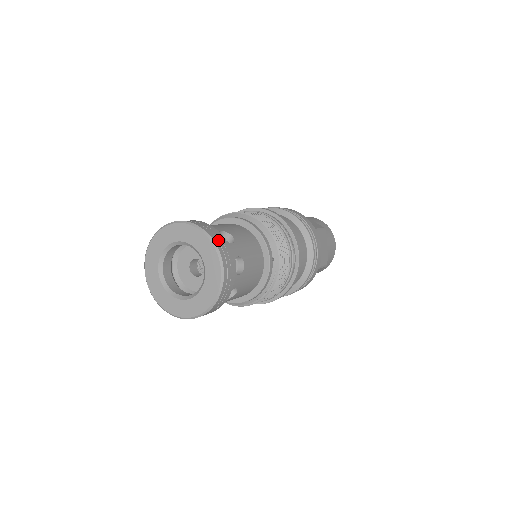
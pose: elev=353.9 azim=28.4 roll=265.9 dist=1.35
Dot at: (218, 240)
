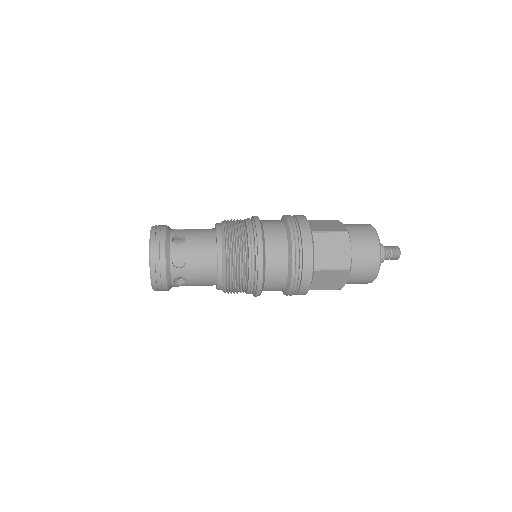
Dot at: (156, 269)
